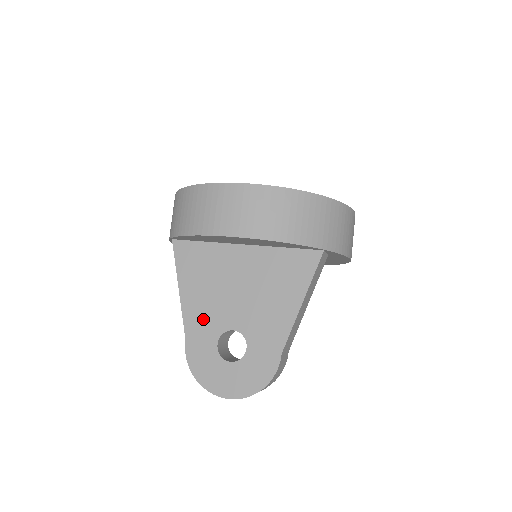
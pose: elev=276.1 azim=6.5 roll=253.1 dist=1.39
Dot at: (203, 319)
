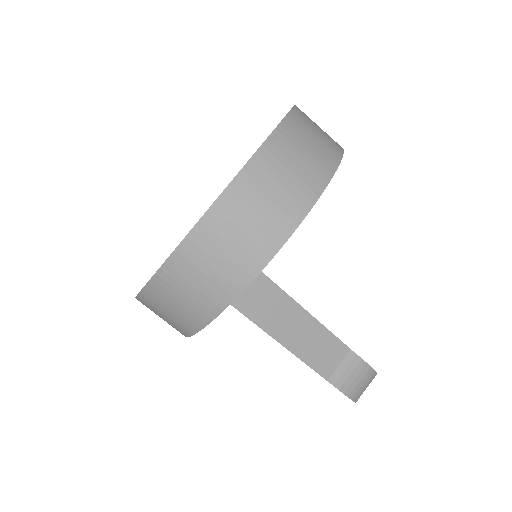
Dot at: occluded
